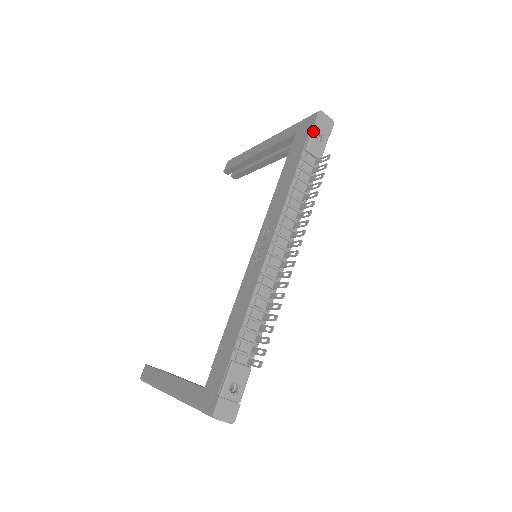
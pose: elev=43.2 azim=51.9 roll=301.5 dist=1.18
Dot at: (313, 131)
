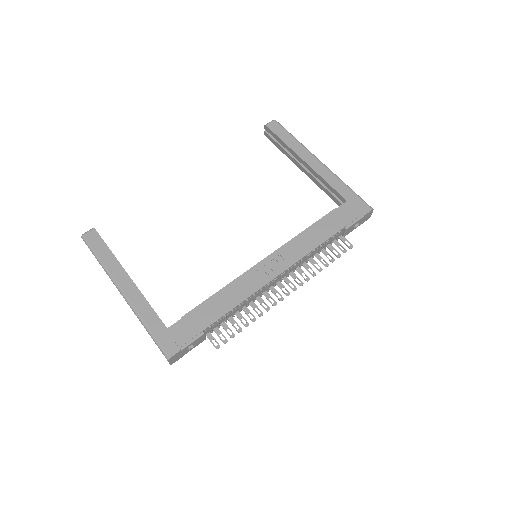
Dot at: (359, 220)
